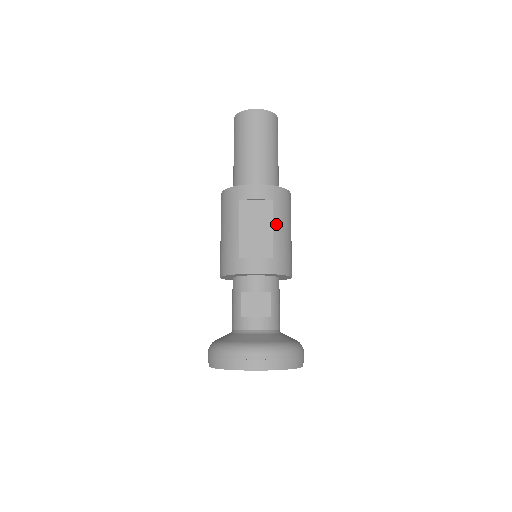
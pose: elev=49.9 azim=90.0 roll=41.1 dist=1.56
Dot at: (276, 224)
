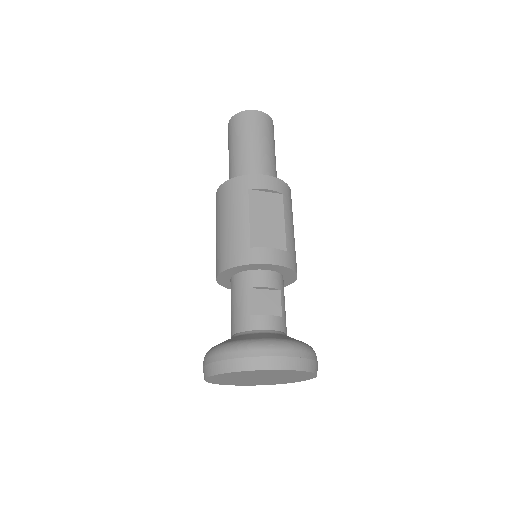
Dot at: (286, 218)
